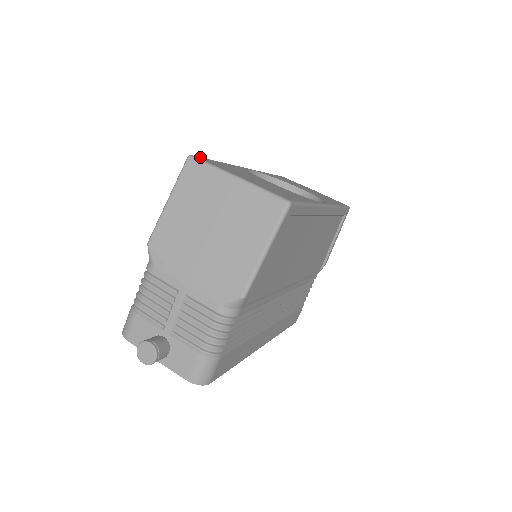
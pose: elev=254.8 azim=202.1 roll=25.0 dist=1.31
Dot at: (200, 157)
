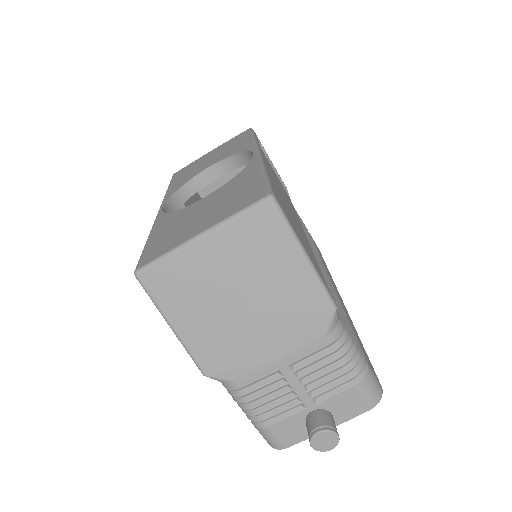
Dot at: (140, 260)
